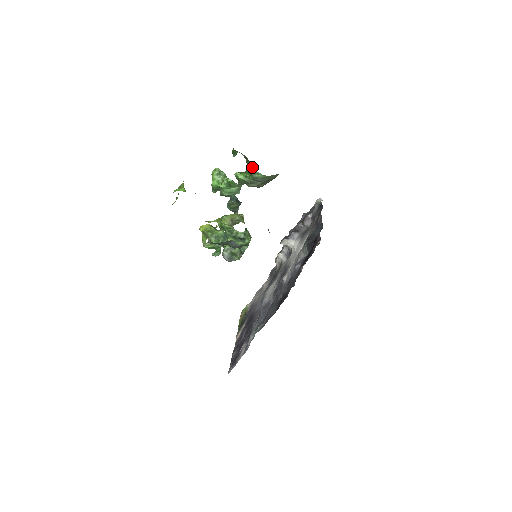
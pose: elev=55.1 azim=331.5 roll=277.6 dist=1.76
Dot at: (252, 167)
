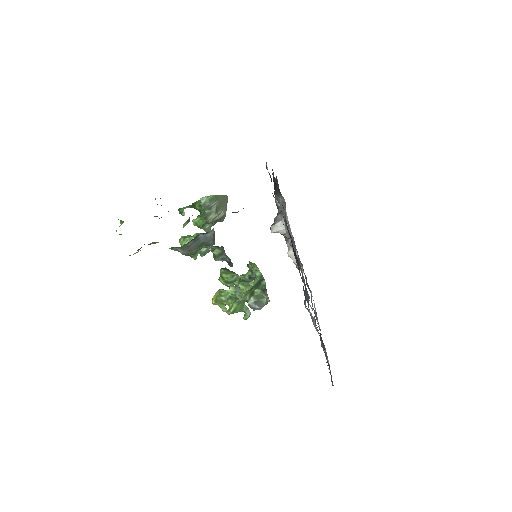
Dot at: (197, 203)
